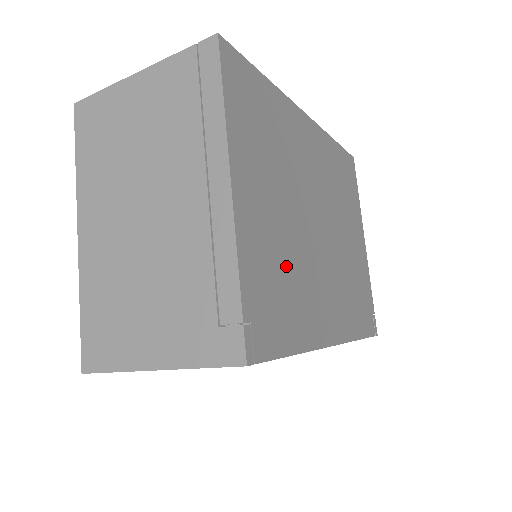
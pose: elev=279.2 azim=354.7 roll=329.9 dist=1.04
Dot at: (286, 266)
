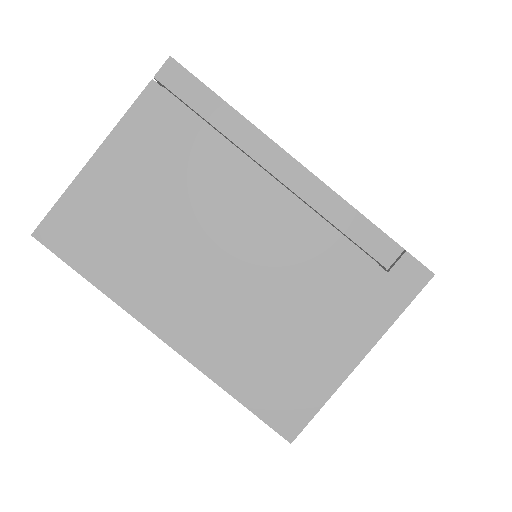
Dot at: occluded
